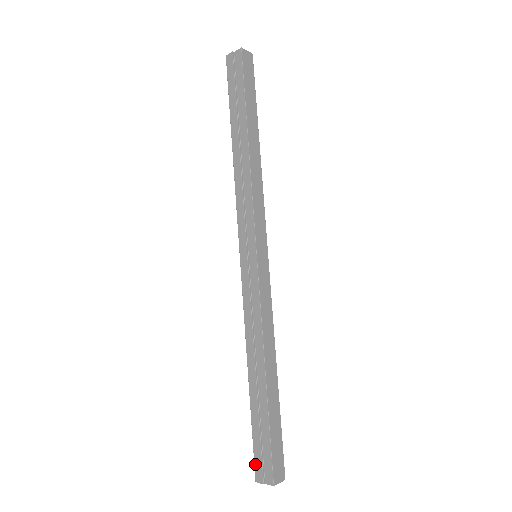
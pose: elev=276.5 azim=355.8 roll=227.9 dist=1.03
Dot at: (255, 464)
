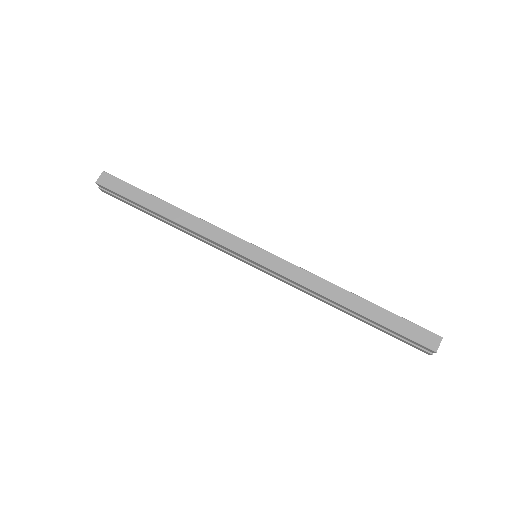
Dot at: occluded
